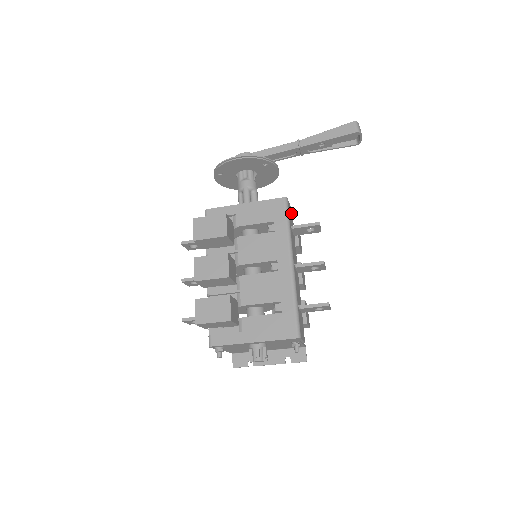
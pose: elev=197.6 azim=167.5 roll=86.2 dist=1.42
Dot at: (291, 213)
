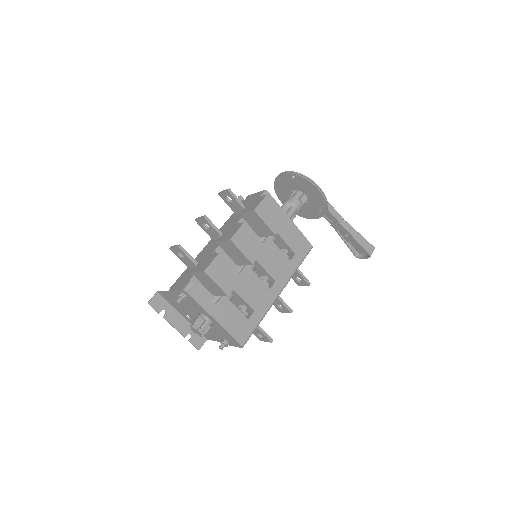
Dot at: occluded
